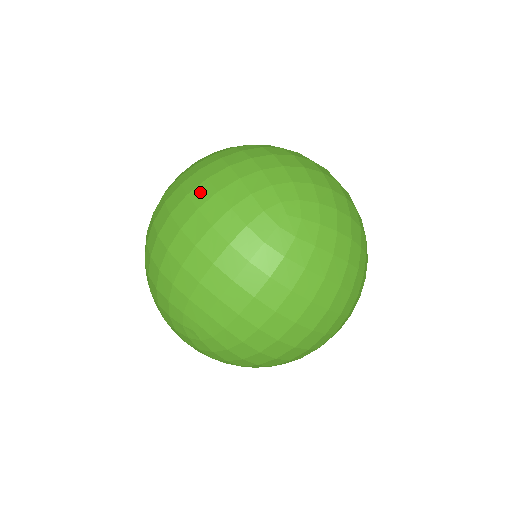
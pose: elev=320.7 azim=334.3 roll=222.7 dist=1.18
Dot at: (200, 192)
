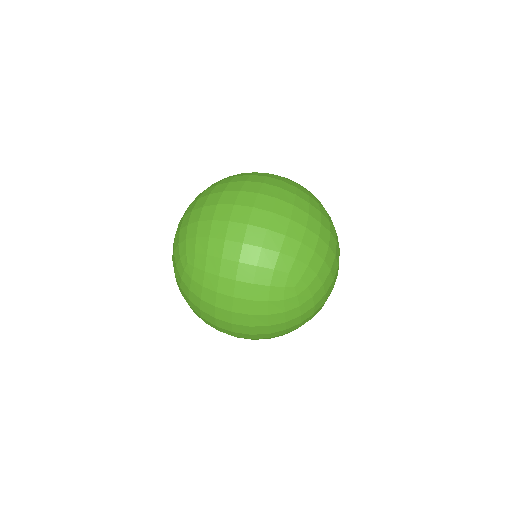
Dot at: (239, 320)
